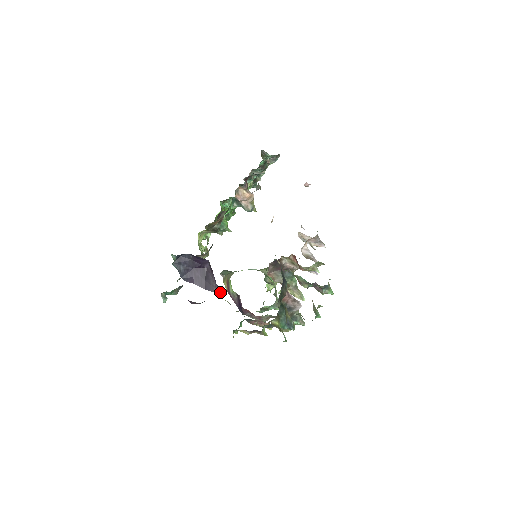
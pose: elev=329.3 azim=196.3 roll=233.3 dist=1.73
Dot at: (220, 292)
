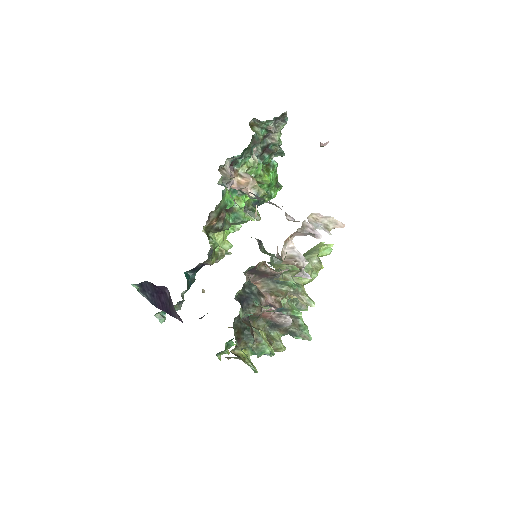
Dot at: (181, 319)
